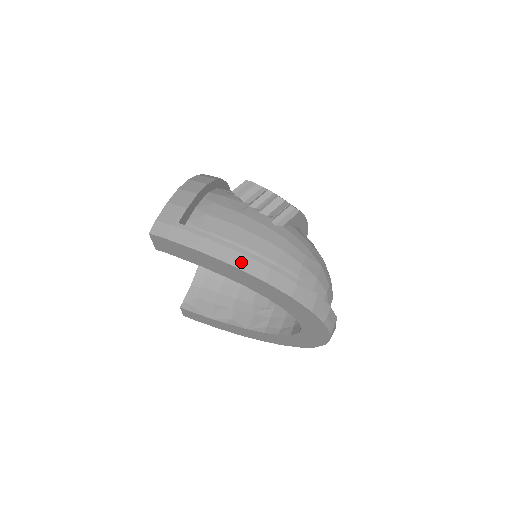
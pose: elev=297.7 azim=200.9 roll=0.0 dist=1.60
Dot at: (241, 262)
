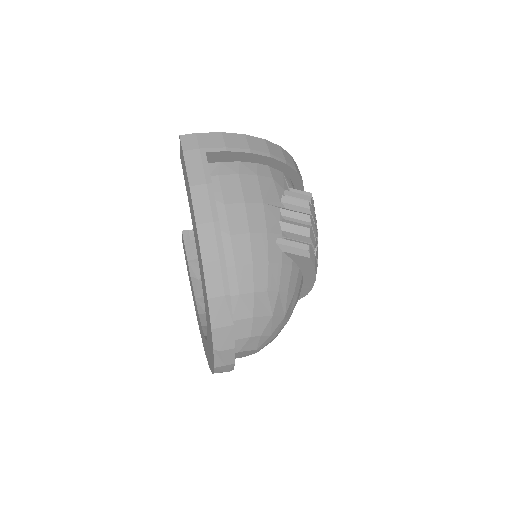
Dot at: (205, 229)
